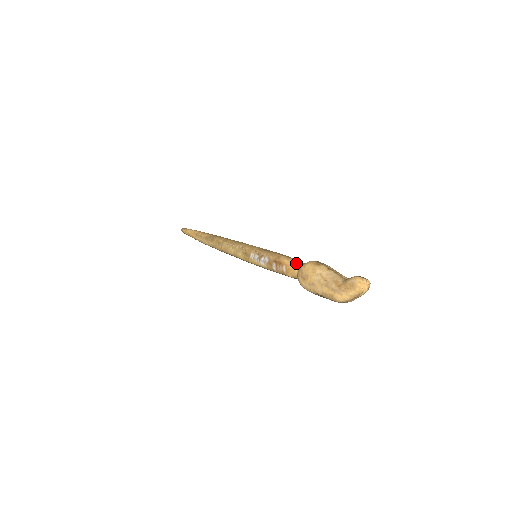
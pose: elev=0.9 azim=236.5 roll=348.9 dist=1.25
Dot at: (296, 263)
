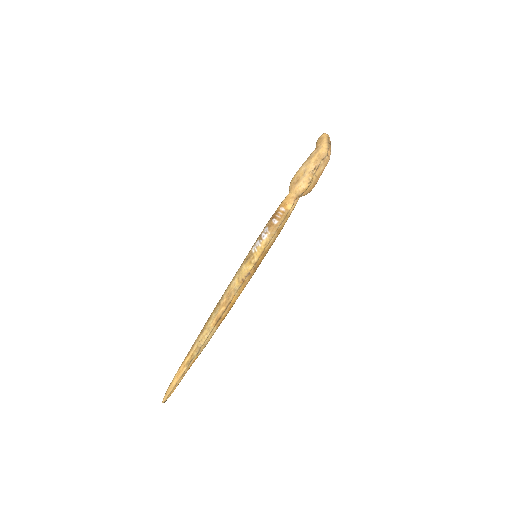
Dot at: (285, 198)
